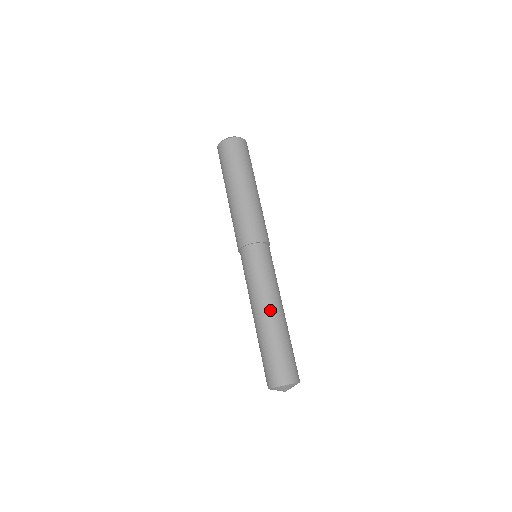
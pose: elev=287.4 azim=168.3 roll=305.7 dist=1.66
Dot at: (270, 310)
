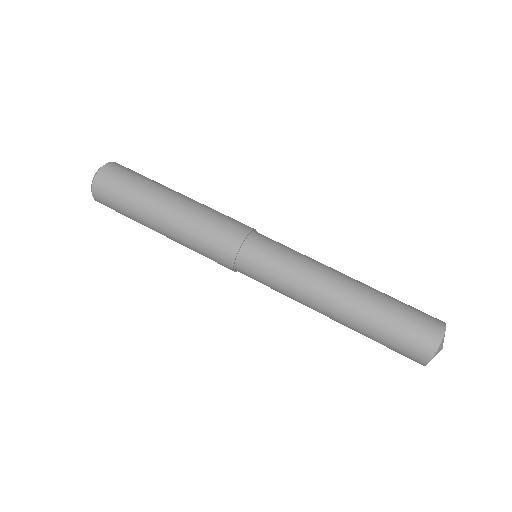
Dot at: (340, 281)
